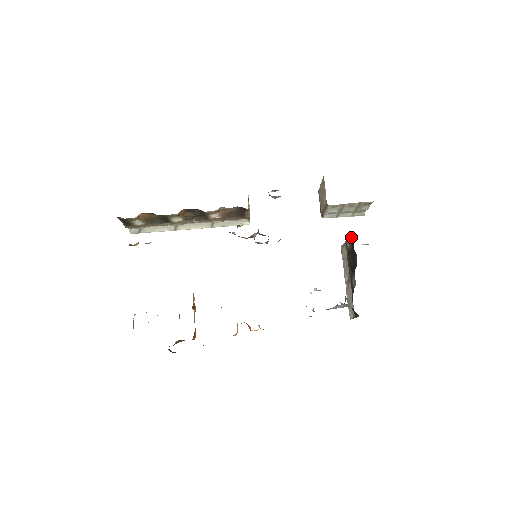
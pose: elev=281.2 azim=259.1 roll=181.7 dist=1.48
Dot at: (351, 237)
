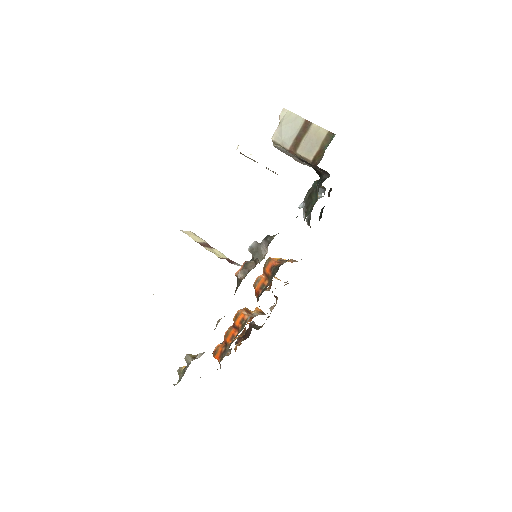
Dot at: (318, 169)
